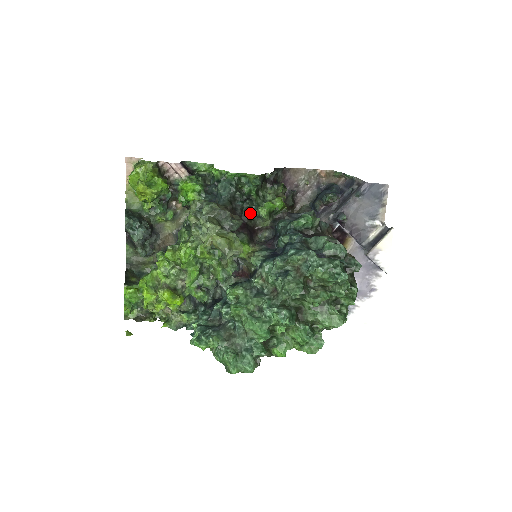
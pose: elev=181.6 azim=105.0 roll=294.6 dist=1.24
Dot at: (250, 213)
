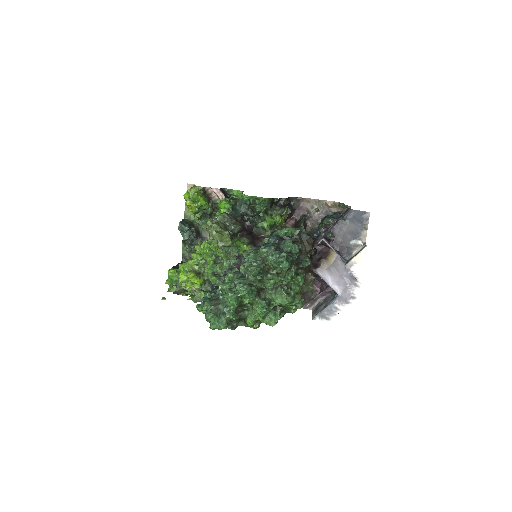
Dot at: (256, 224)
